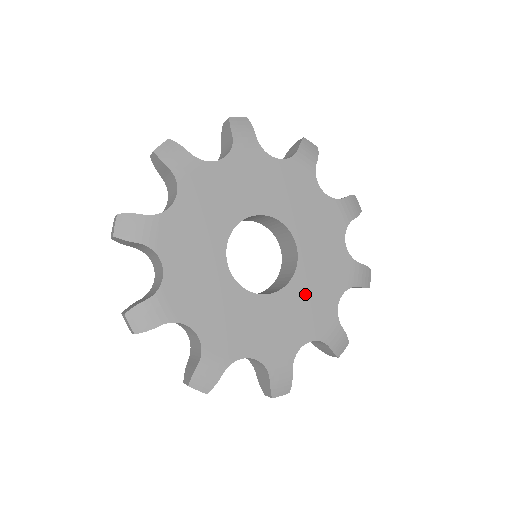
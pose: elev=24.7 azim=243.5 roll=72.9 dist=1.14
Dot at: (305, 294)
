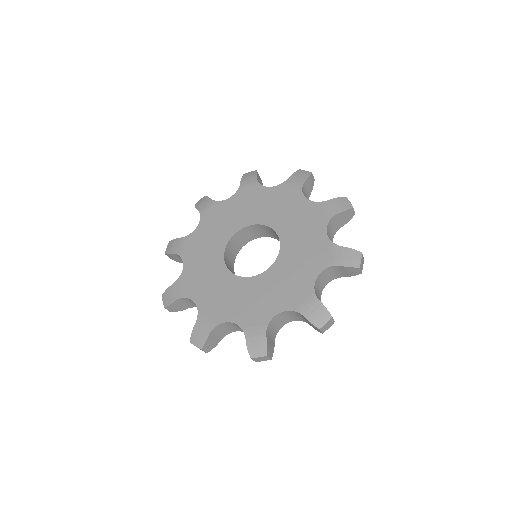
Dot at: (296, 249)
